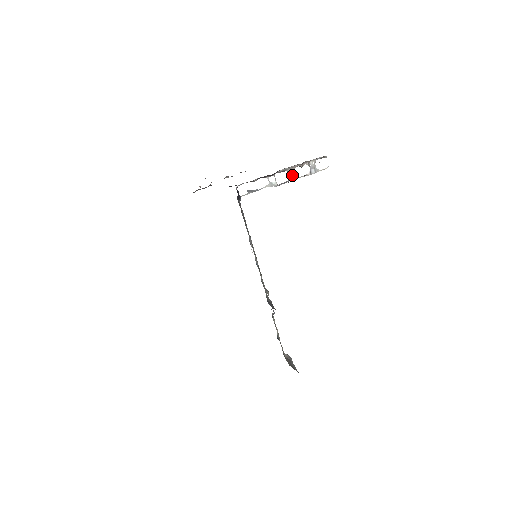
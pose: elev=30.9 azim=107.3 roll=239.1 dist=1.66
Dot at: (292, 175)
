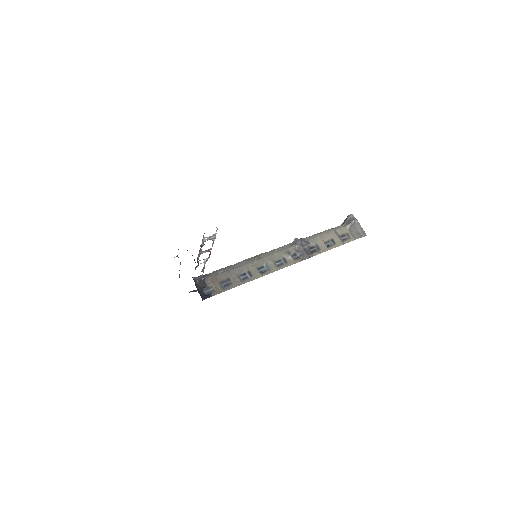
Dot at: (207, 251)
